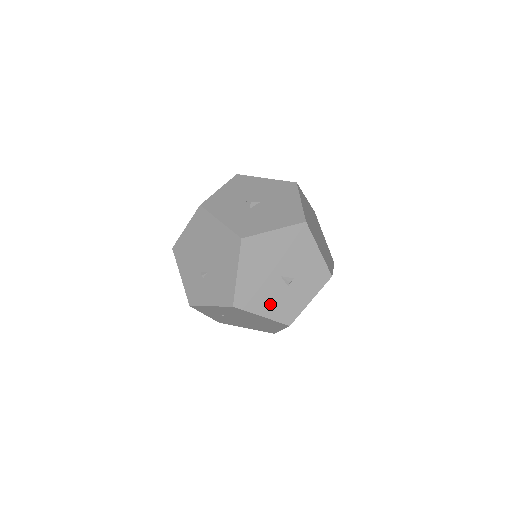
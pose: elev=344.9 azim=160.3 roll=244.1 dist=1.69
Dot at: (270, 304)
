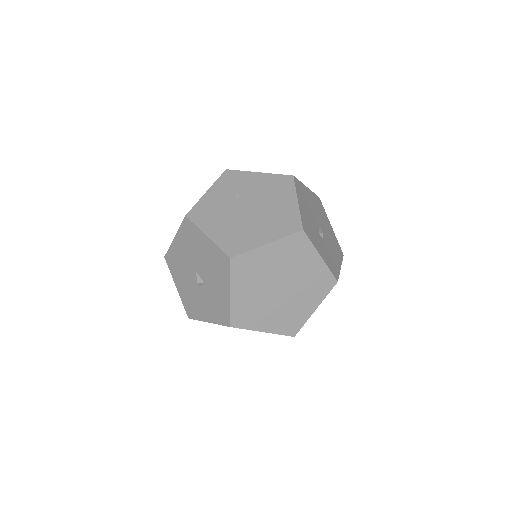
Dot at: (305, 212)
